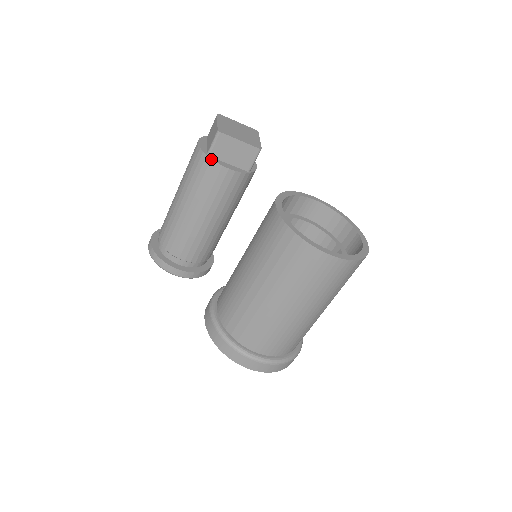
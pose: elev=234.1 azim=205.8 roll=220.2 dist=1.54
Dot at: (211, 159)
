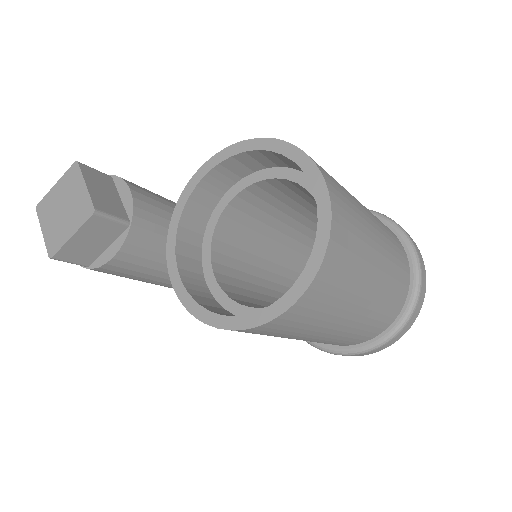
Dot at: (92, 269)
